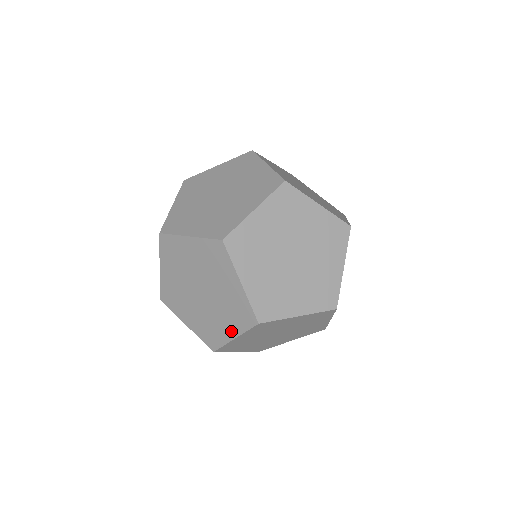
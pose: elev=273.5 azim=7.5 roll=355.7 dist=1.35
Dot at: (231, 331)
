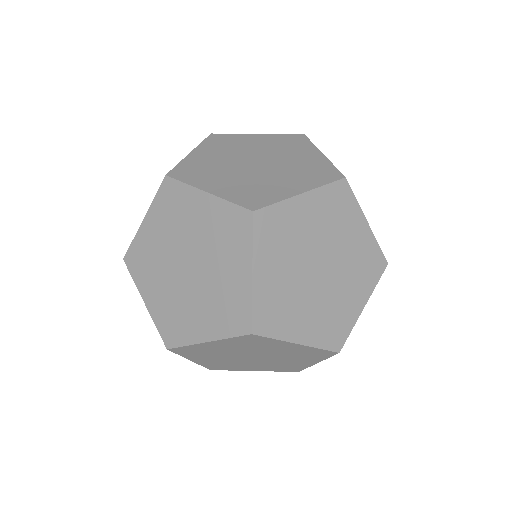
Dot at: (309, 362)
